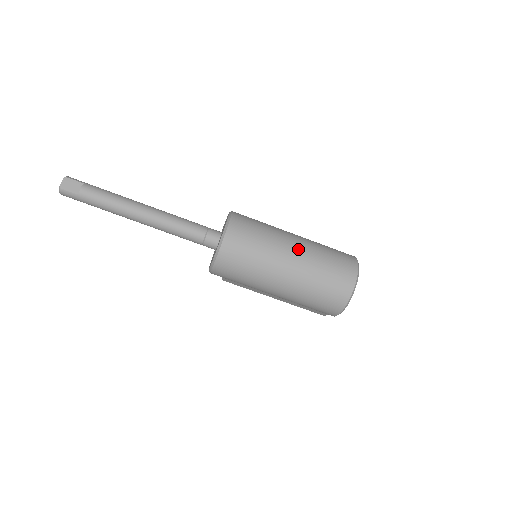
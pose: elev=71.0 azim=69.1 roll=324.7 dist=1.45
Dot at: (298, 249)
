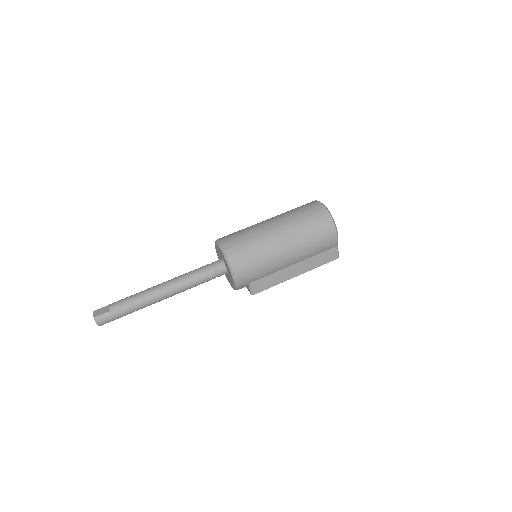
Dot at: (271, 219)
